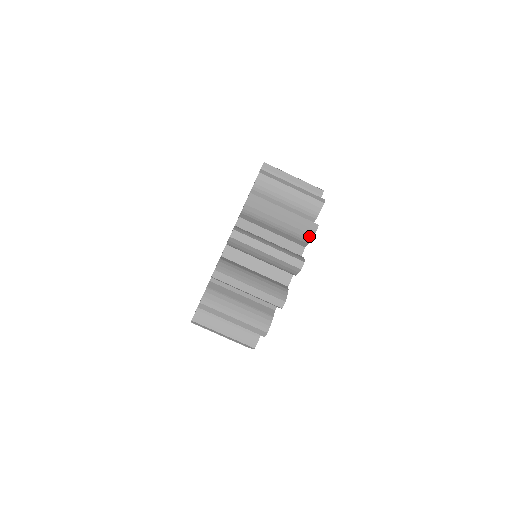
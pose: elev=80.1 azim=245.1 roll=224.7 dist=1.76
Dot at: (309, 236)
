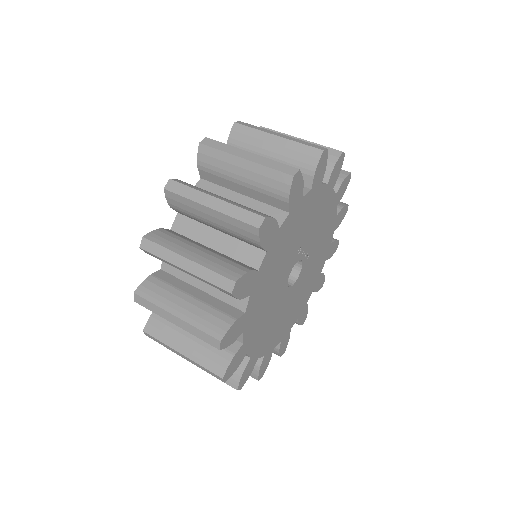
Dot at: (333, 159)
